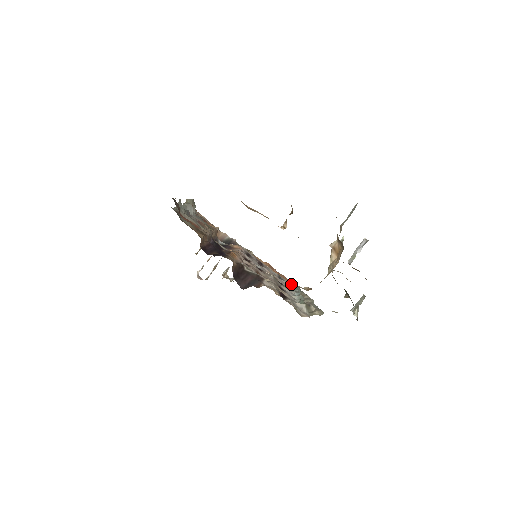
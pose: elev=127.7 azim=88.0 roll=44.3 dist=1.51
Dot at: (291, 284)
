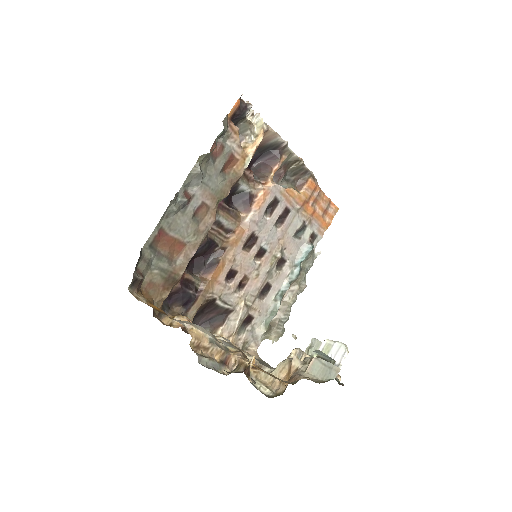
Dot at: (306, 245)
